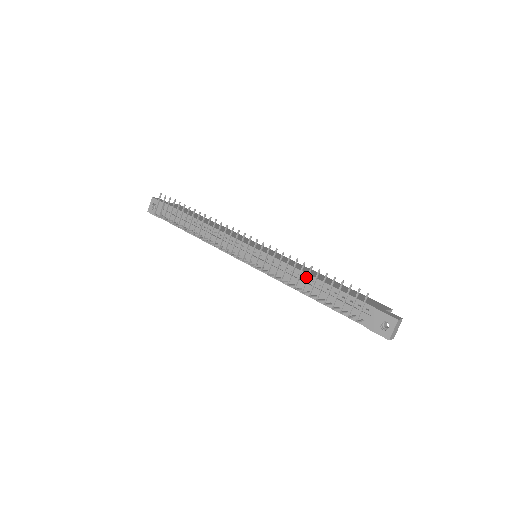
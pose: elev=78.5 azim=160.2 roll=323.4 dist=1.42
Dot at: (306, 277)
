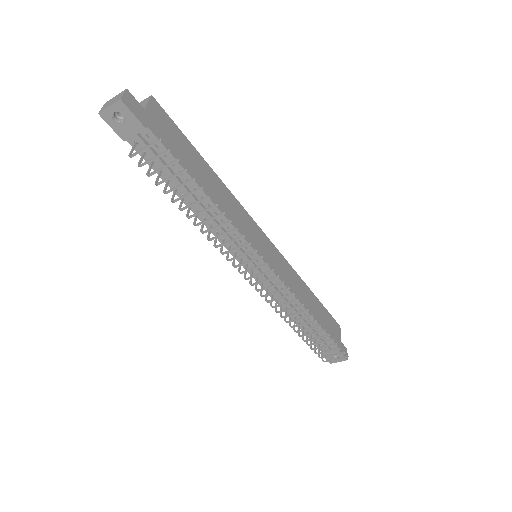
Dot at: (301, 309)
